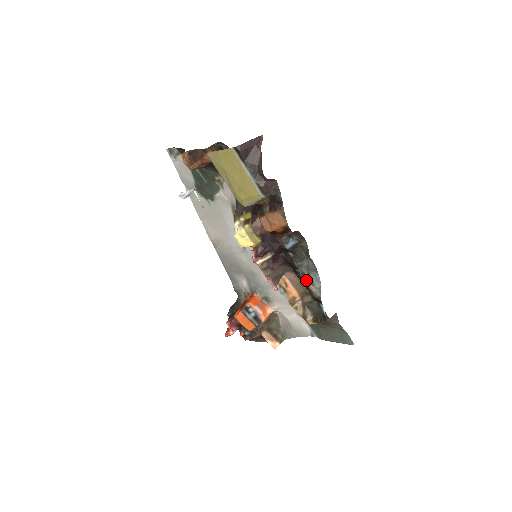
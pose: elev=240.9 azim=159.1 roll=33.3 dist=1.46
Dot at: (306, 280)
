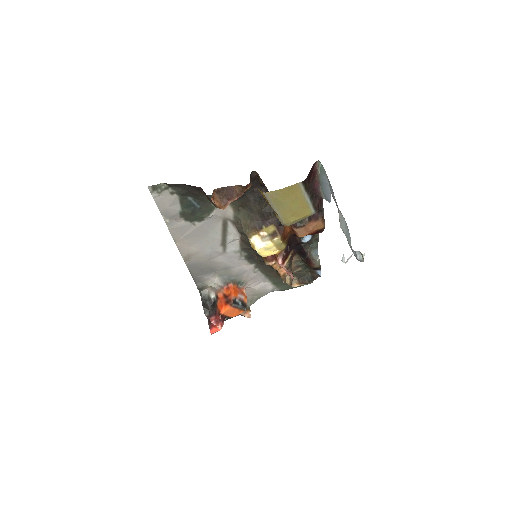
Dot at: (310, 258)
